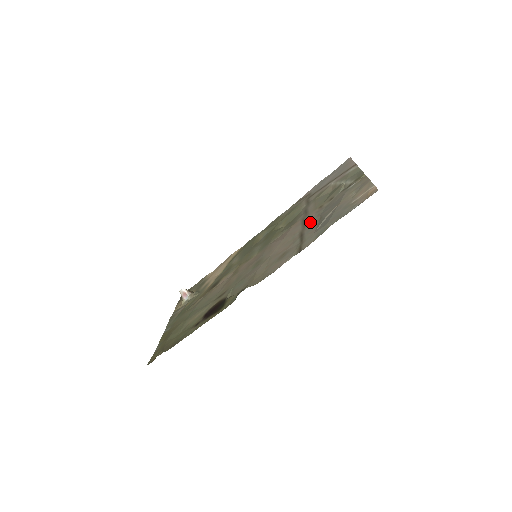
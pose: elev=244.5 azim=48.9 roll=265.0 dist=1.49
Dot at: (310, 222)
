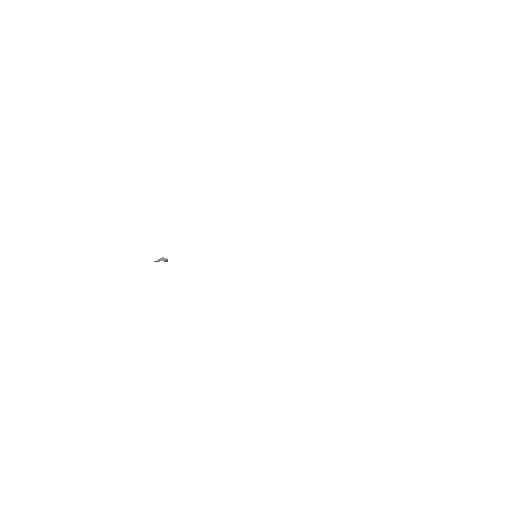
Dot at: occluded
